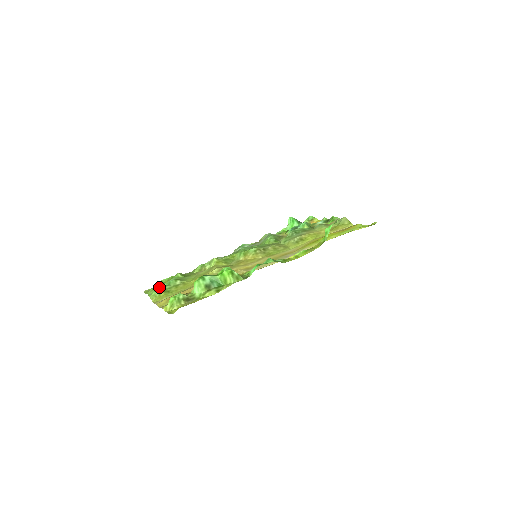
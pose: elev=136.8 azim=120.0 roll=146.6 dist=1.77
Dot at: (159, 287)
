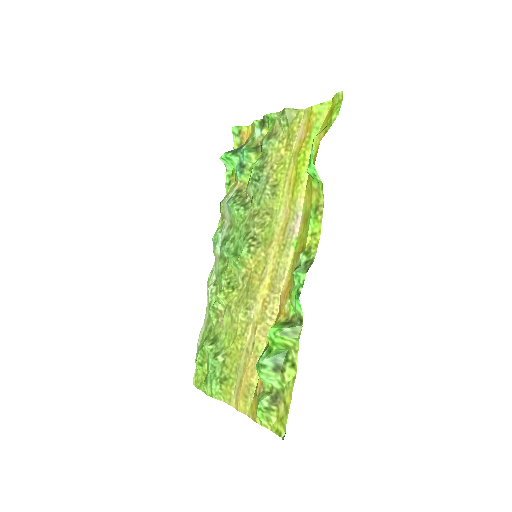
Dot at: (209, 379)
